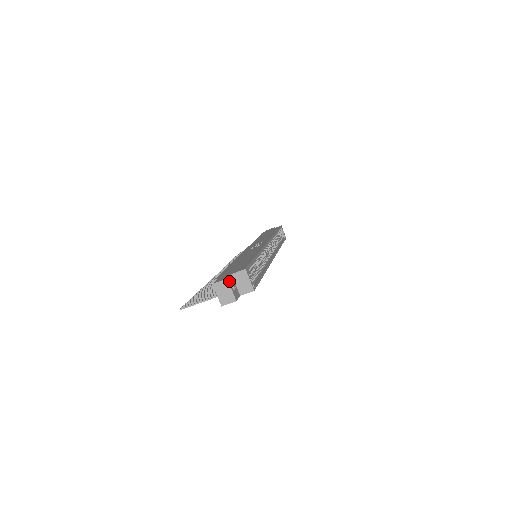
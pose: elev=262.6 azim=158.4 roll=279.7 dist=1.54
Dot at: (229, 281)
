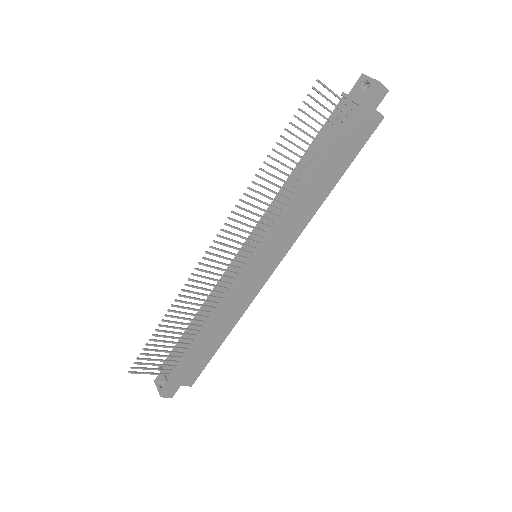
Dot at: occluded
